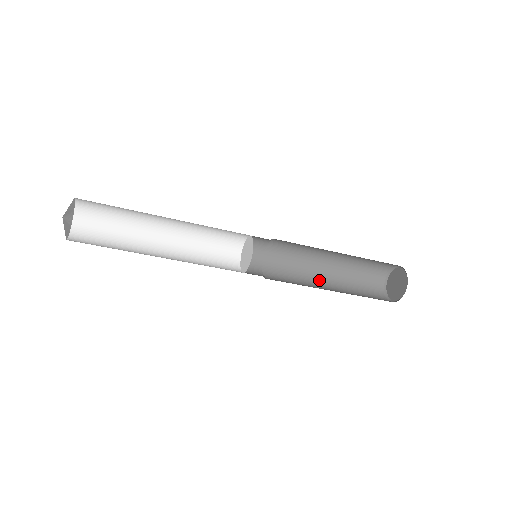
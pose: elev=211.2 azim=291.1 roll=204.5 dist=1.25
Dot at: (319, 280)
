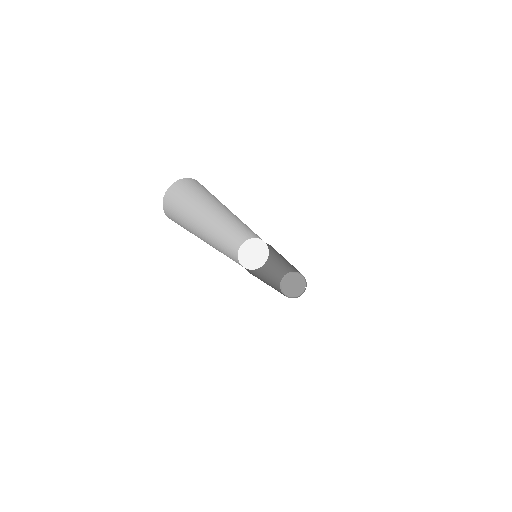
Dot at: (262, 273)
